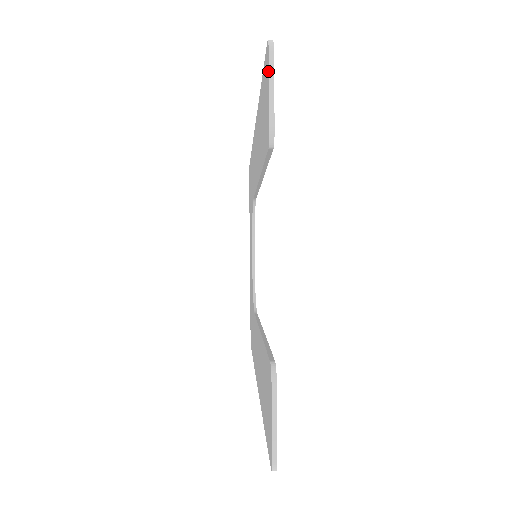
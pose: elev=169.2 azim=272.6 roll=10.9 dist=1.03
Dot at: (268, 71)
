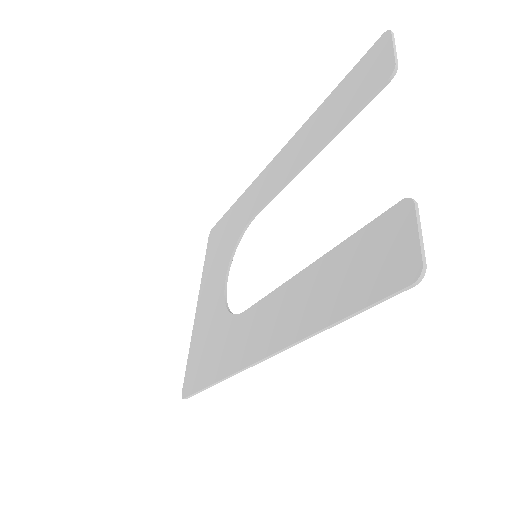
Dot at: (390, 41)
